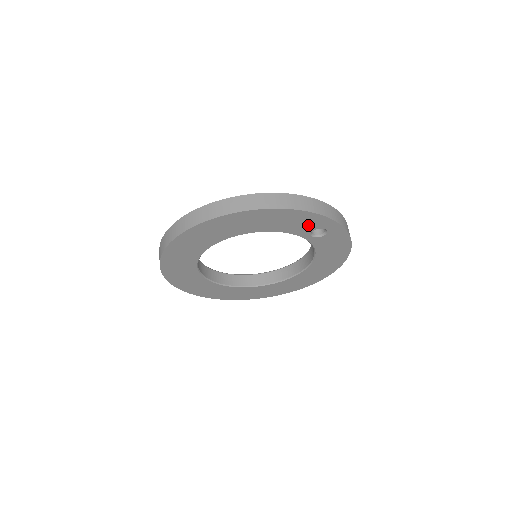
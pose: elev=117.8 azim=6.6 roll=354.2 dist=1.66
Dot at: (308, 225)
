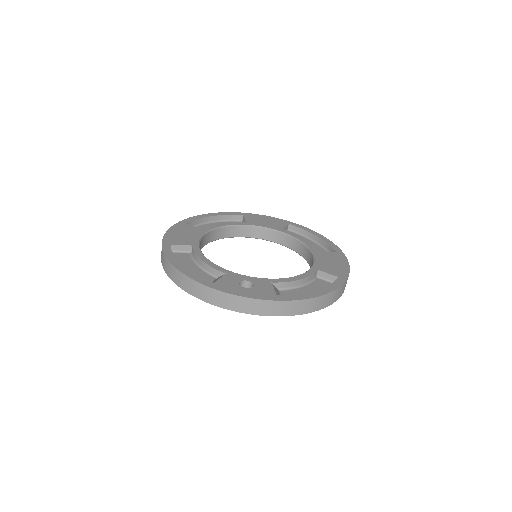
Dot at: occluded
